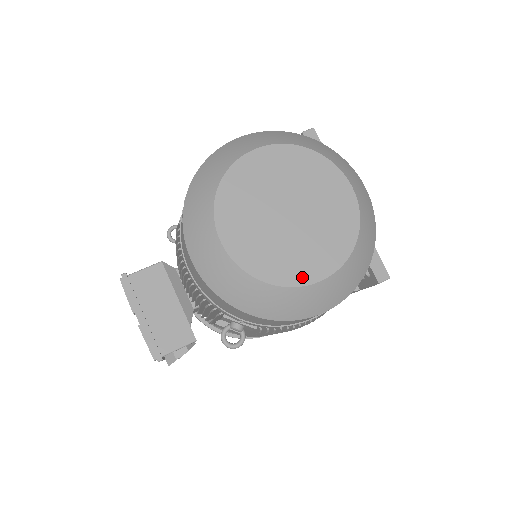
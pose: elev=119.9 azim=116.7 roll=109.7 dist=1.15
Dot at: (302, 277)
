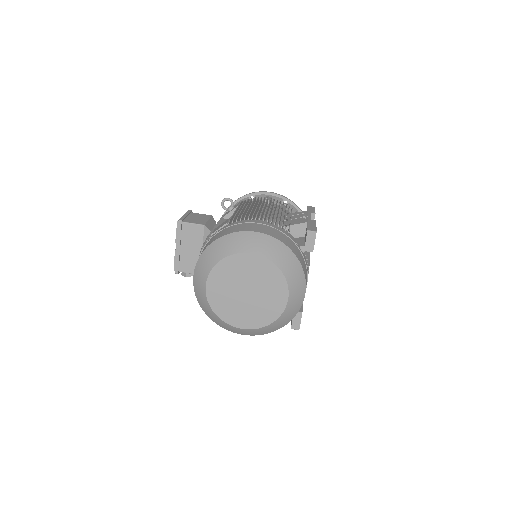
Dot at: (234, 322)
